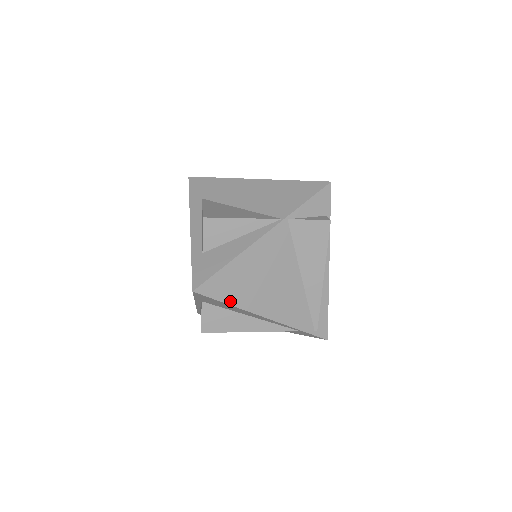
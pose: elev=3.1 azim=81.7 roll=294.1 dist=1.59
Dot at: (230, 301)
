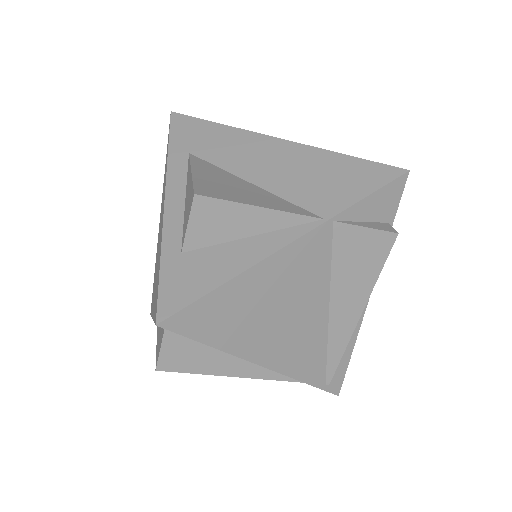
Dot at: (216, 342)
